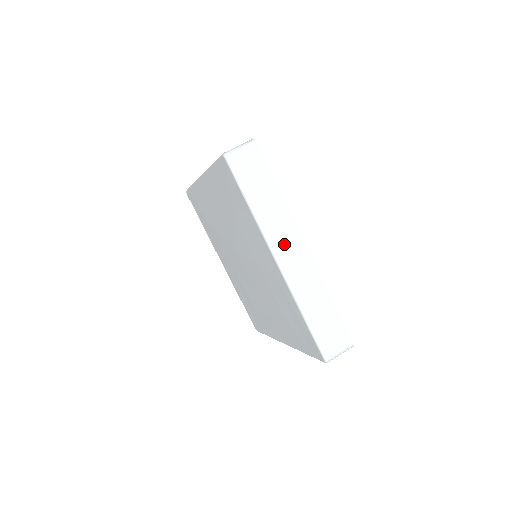
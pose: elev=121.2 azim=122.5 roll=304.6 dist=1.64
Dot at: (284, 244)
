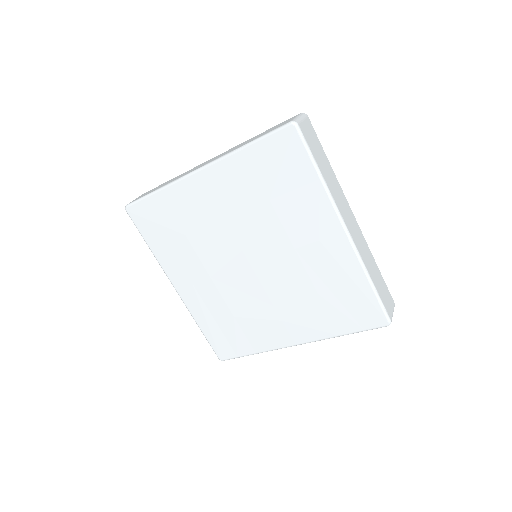
Dot at: (345, 213)
